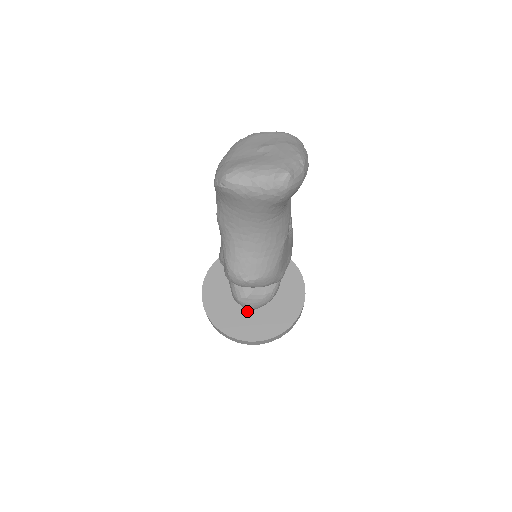
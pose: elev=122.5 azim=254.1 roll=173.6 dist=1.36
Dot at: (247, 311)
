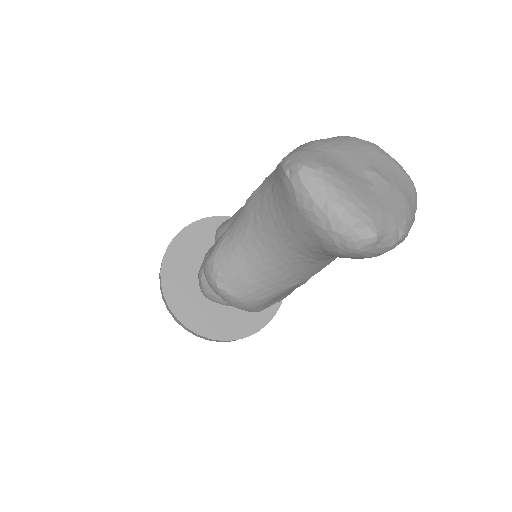
Dot at: occluded
